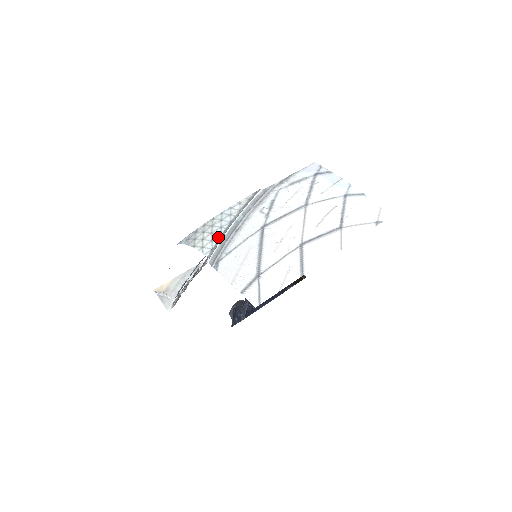
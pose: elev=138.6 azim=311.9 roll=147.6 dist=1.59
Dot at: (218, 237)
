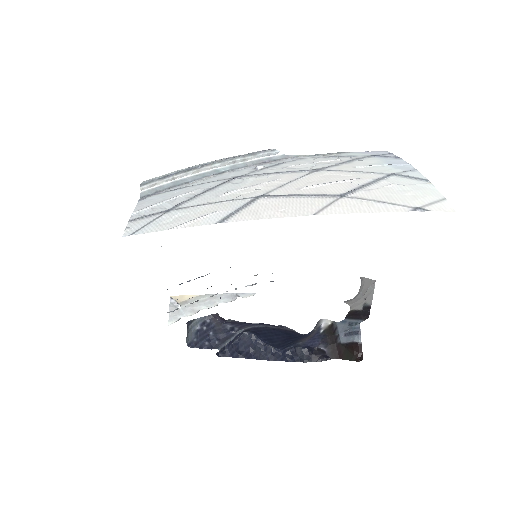
Dot at: (174, 172)
